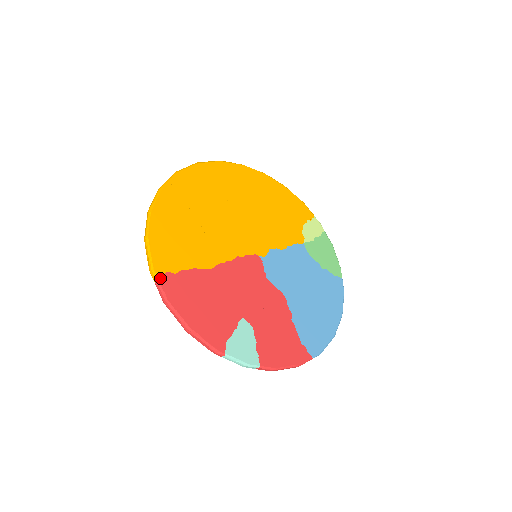
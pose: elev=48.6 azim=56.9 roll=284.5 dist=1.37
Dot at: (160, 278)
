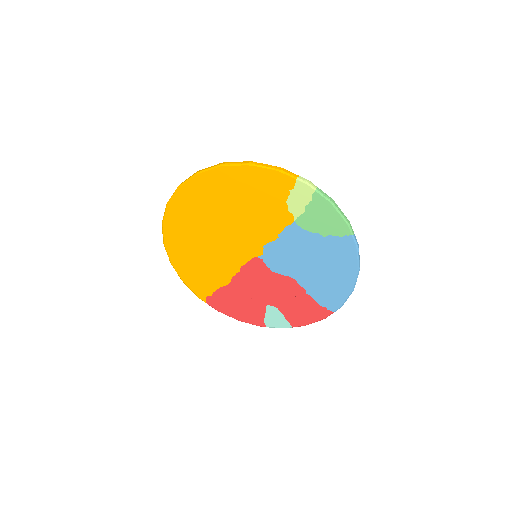
Dot at: (206, 302)
